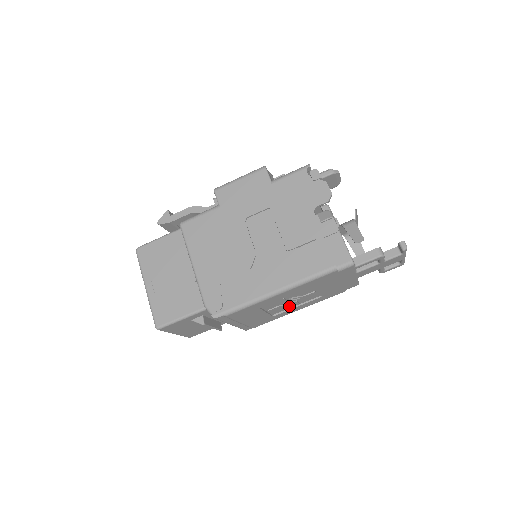
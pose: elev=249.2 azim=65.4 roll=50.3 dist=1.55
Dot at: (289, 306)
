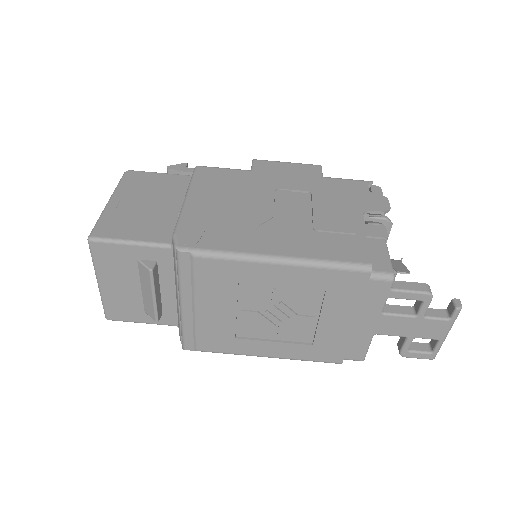
Dot at: (265, 331)
